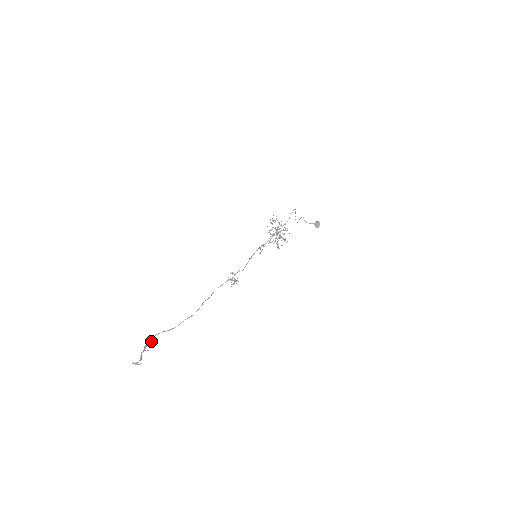
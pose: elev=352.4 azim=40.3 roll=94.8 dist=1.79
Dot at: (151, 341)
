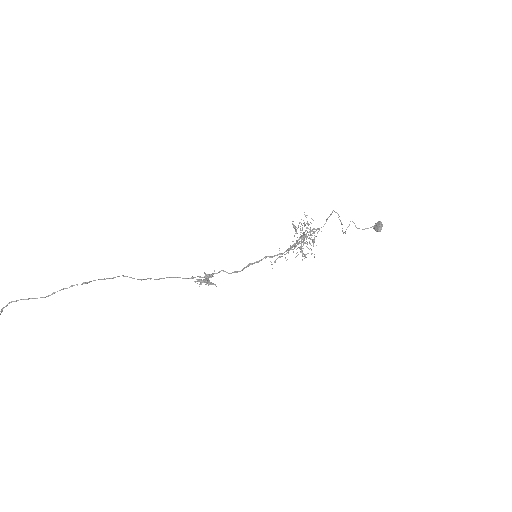
Dot at: out of frame
